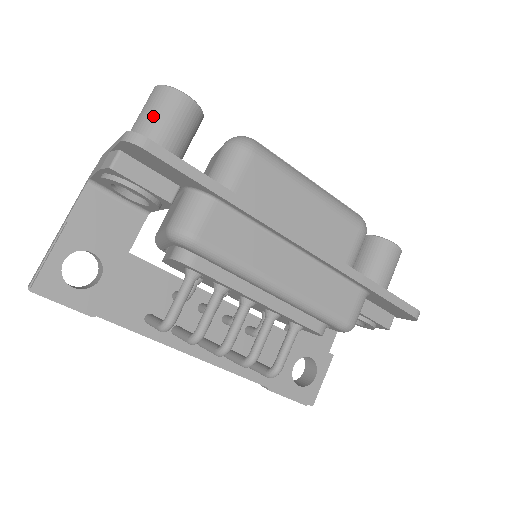
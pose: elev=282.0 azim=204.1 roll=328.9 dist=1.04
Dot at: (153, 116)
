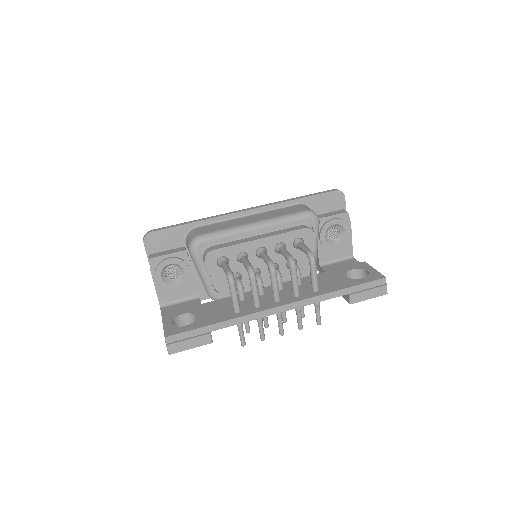
Dot at: occluded
